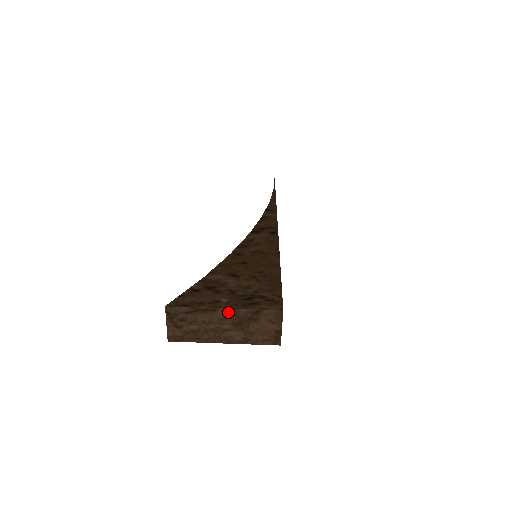
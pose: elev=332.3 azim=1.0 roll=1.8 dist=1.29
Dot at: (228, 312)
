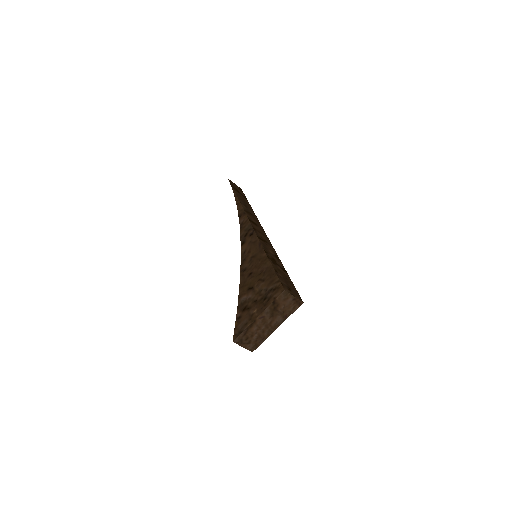
Dot at: (261, 316)
